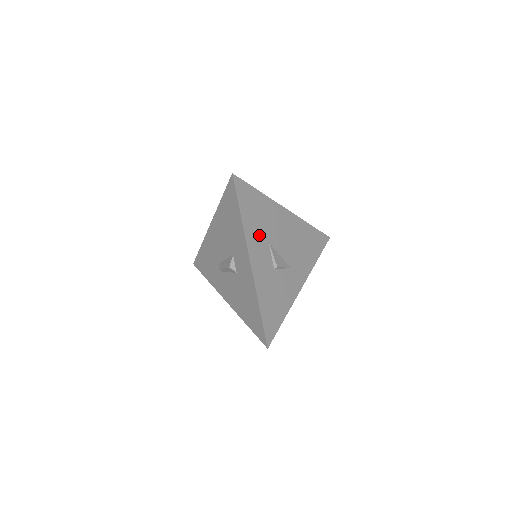
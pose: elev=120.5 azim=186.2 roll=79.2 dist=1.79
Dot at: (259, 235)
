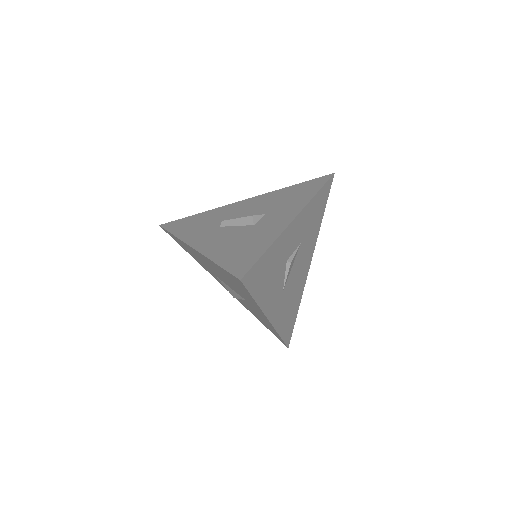
Dot at: (306, 225)
